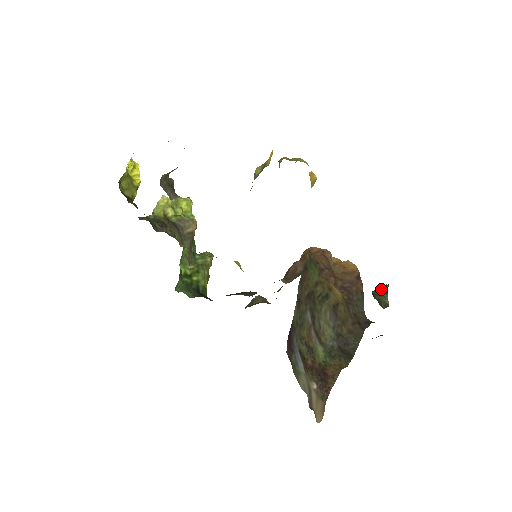
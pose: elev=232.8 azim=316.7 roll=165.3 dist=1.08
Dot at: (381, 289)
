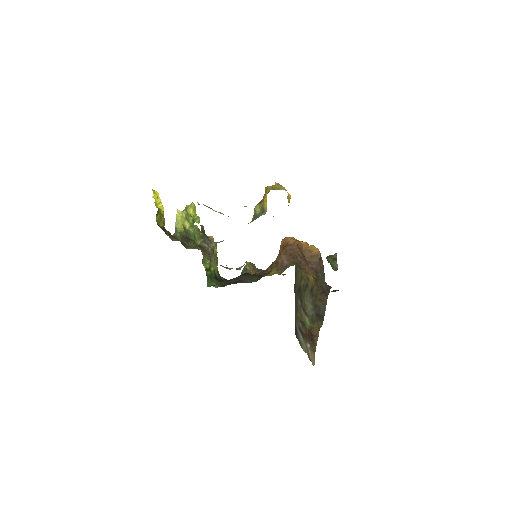
Dot at: (332, 257)
